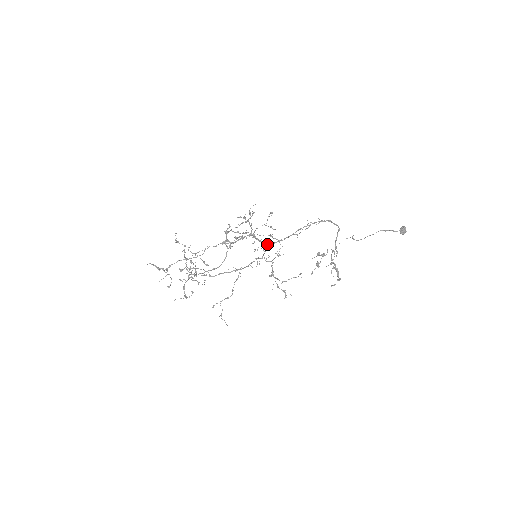
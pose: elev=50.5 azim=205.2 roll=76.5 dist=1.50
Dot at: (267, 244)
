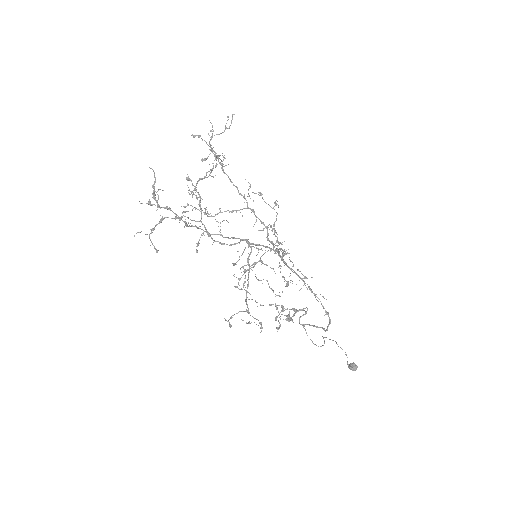
Dot at: occluded
